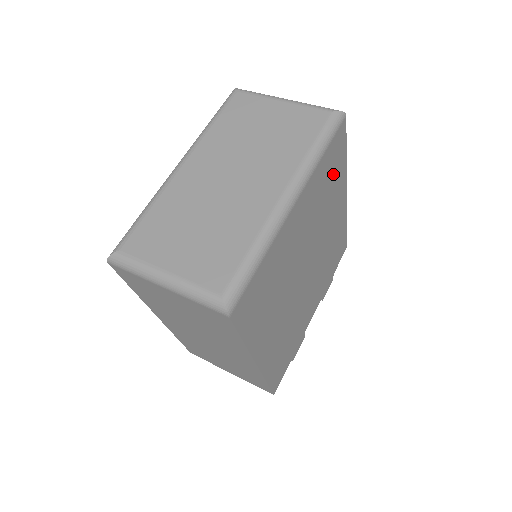
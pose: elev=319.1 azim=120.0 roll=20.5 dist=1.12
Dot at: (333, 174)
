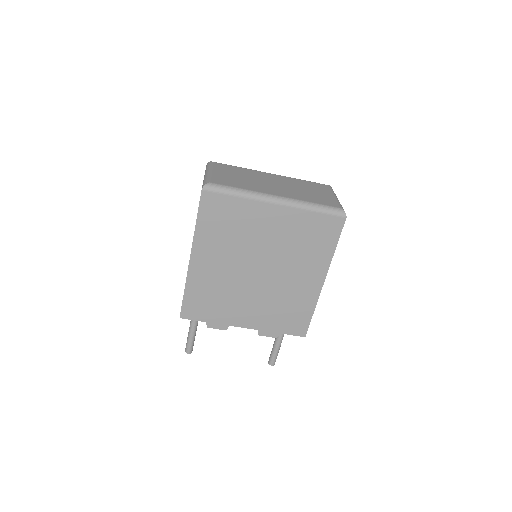
Dot at: (317, 241)
